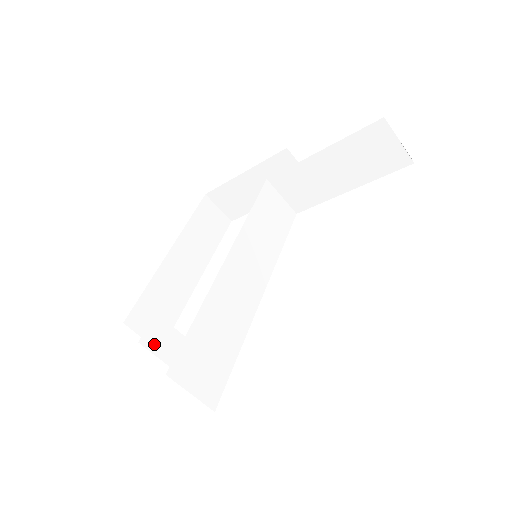
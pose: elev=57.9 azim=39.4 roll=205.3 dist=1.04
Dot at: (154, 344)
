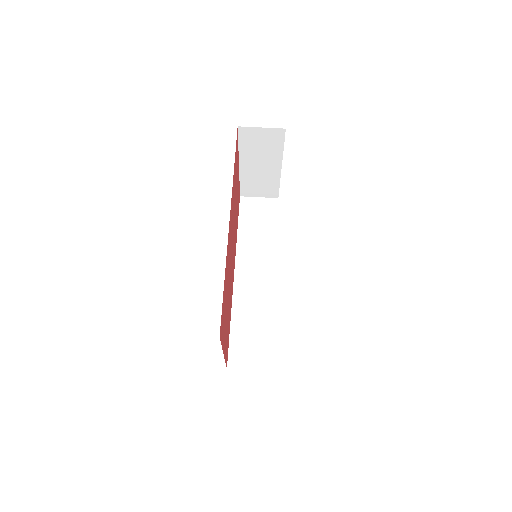
Dot at: occluded
